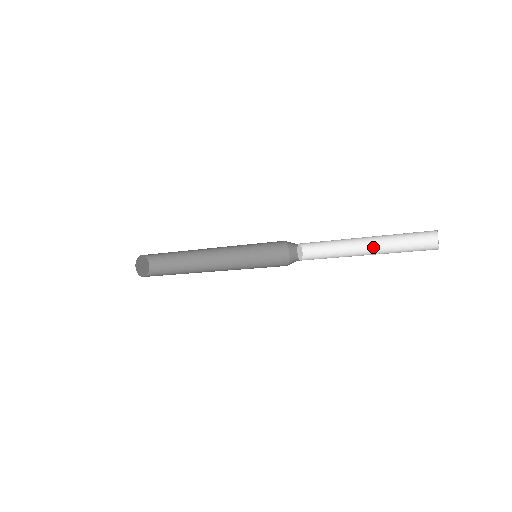
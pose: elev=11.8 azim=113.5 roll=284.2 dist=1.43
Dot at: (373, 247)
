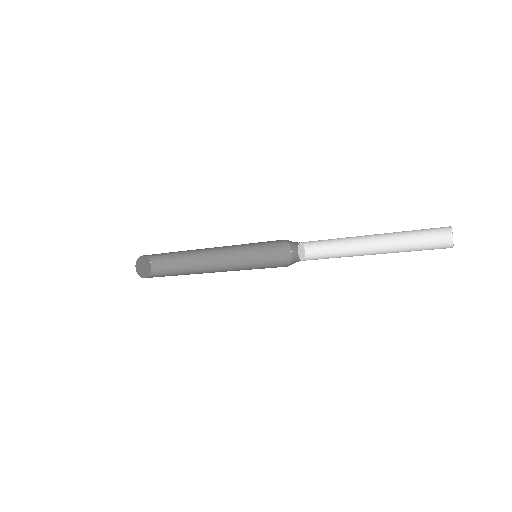
Dot at: (379, 239)
